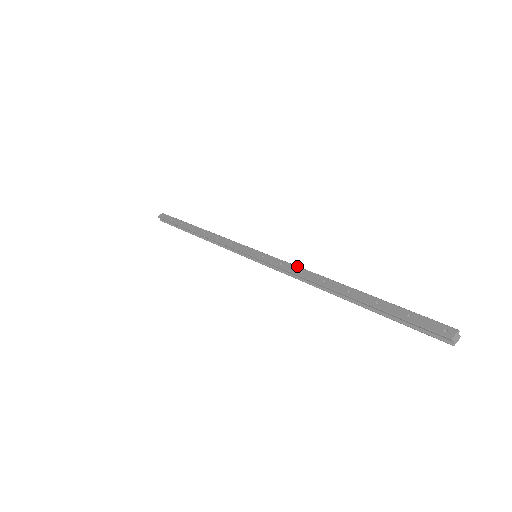
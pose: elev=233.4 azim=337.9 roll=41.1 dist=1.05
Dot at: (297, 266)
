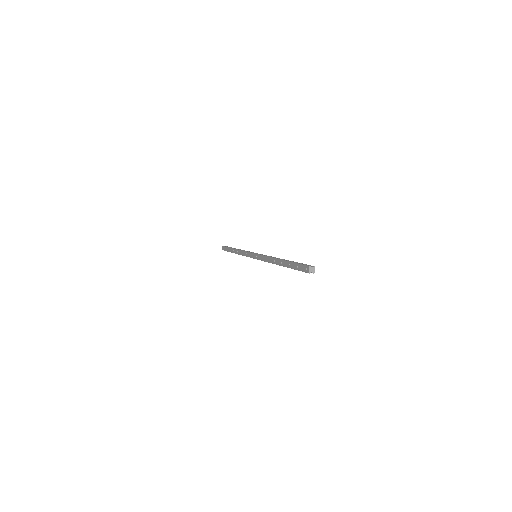
Dot at: (266, 256)
